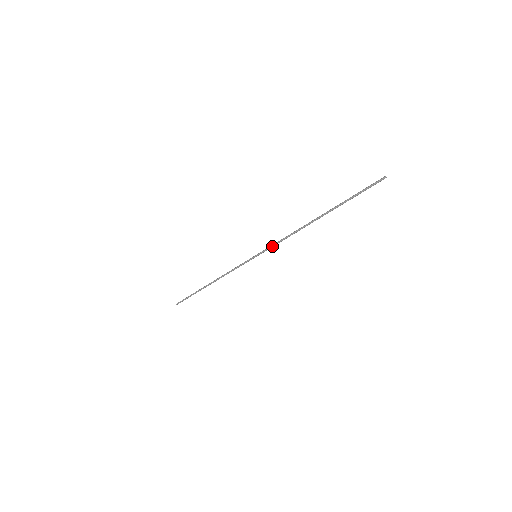
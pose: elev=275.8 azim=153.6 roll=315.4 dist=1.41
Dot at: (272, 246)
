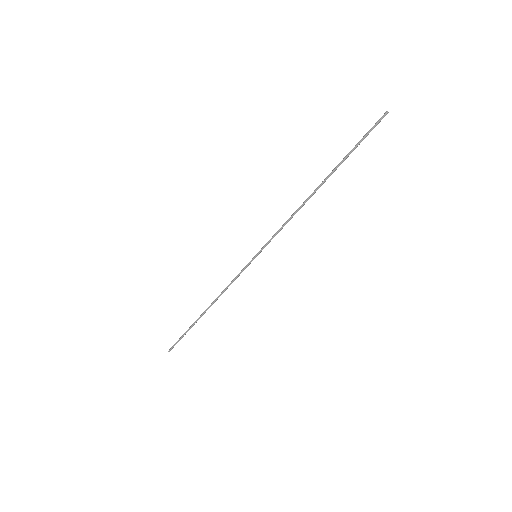
Dot at: (273, 236)
